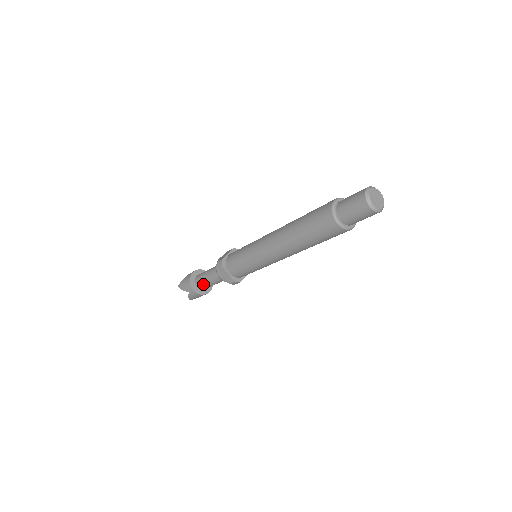
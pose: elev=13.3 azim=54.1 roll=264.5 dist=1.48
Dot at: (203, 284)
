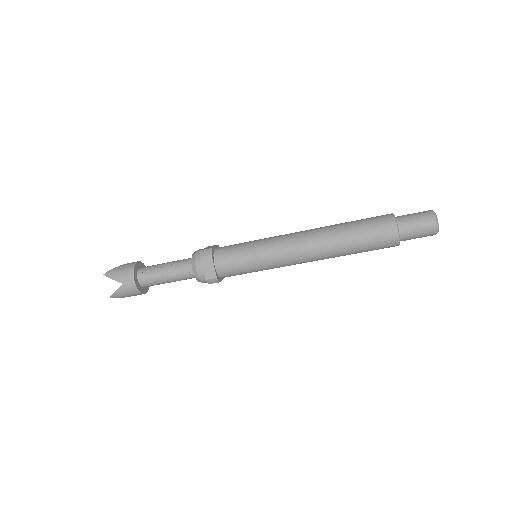
Dot at: (152, 277)
